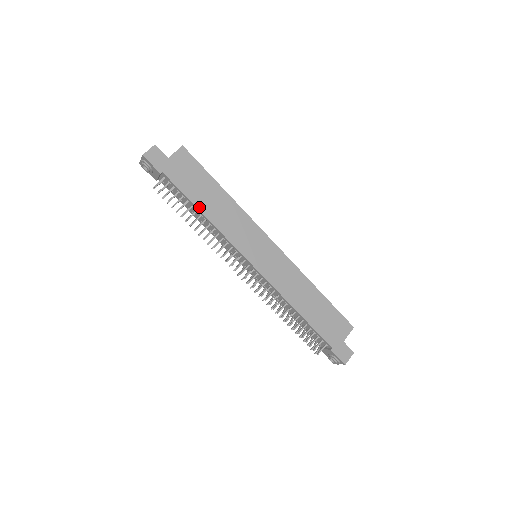
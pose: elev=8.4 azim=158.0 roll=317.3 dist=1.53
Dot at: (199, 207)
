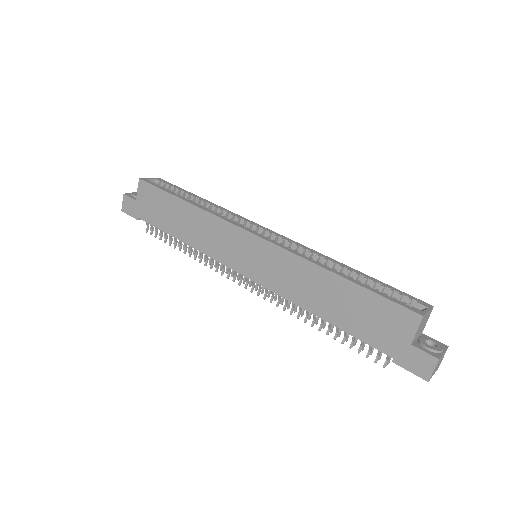
Dot at: (175, 235)
